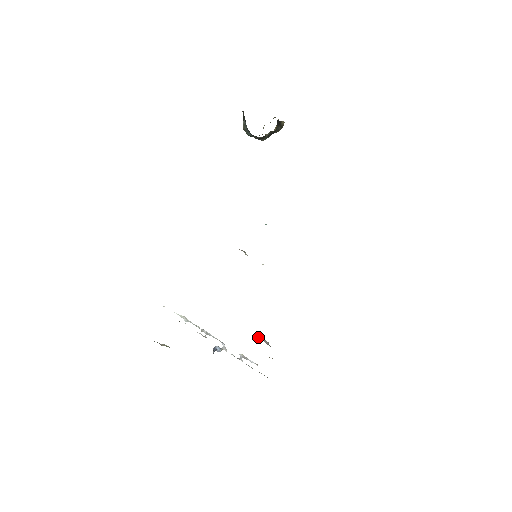
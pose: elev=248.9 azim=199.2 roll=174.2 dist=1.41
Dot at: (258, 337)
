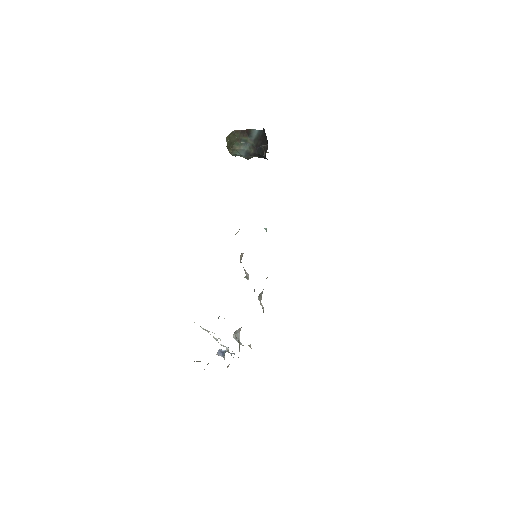
Dot at: occluded
